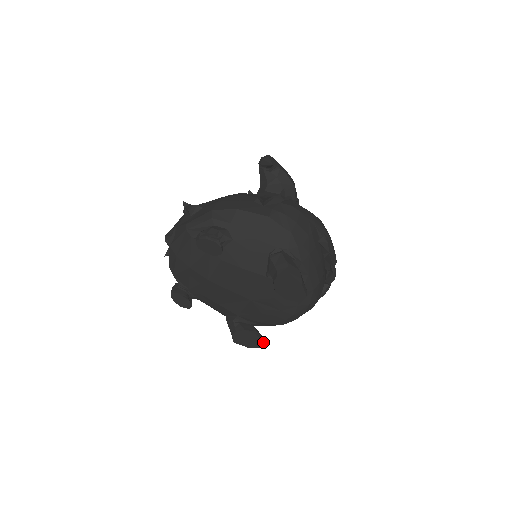
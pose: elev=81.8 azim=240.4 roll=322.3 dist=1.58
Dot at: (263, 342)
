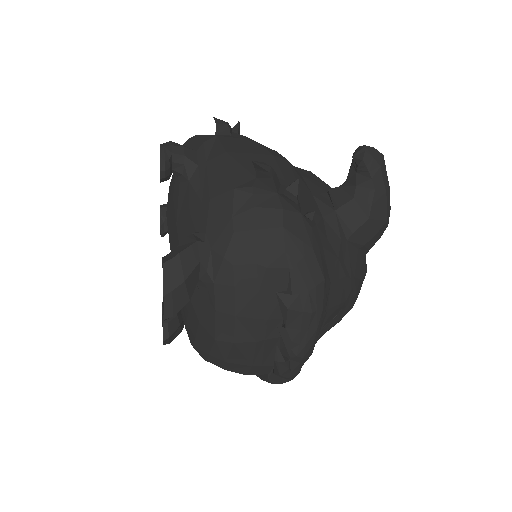
Dot at: (163, 340)
